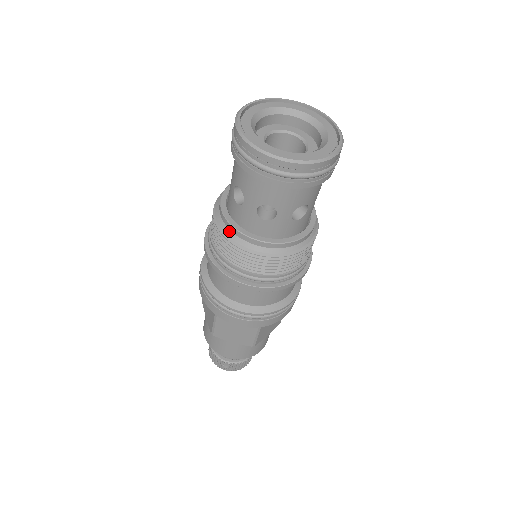
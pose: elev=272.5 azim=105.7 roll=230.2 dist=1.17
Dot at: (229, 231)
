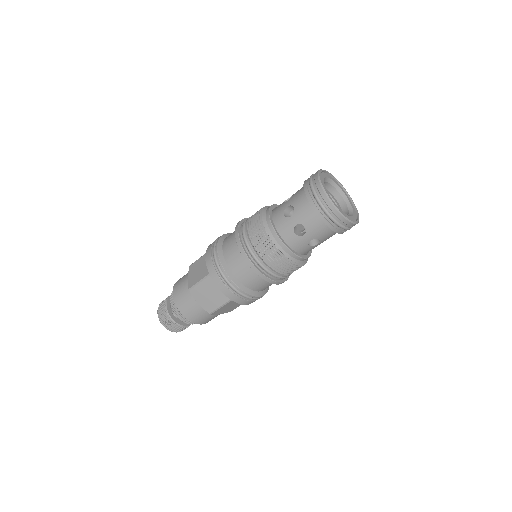
Dot at: (268, 227)
